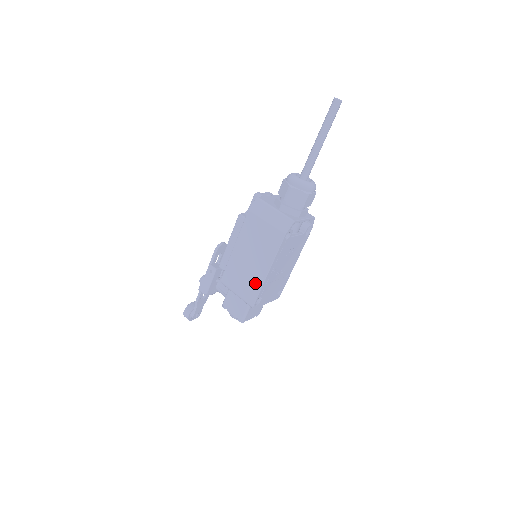
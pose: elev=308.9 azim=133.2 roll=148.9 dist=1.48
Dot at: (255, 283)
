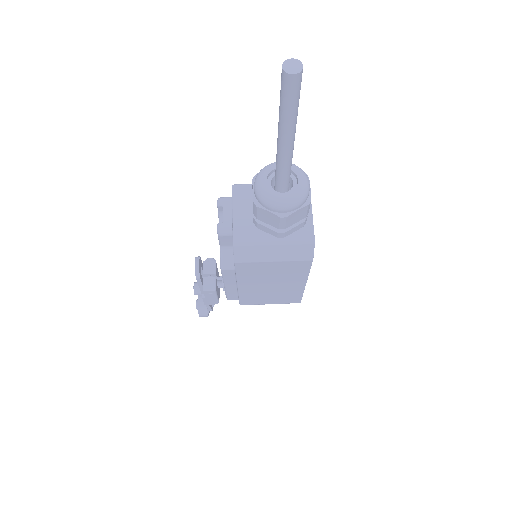
Dot at: (292, 294)
